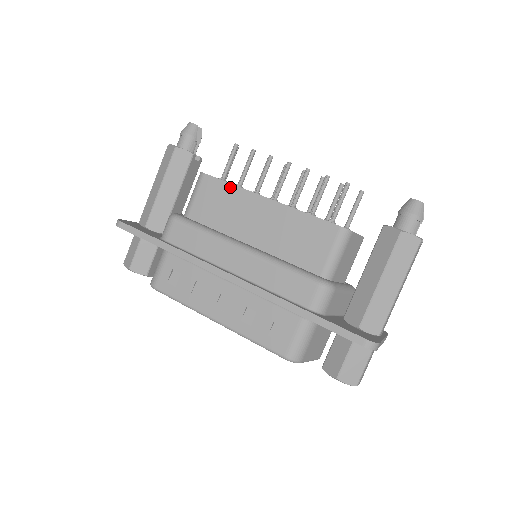
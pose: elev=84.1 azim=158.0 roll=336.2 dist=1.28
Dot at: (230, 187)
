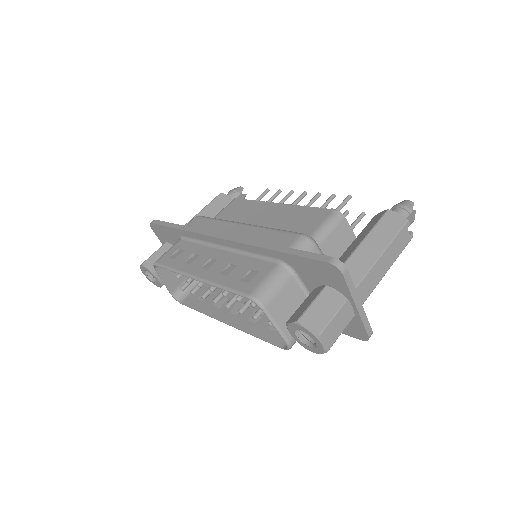
Dot at: (251, 202)
